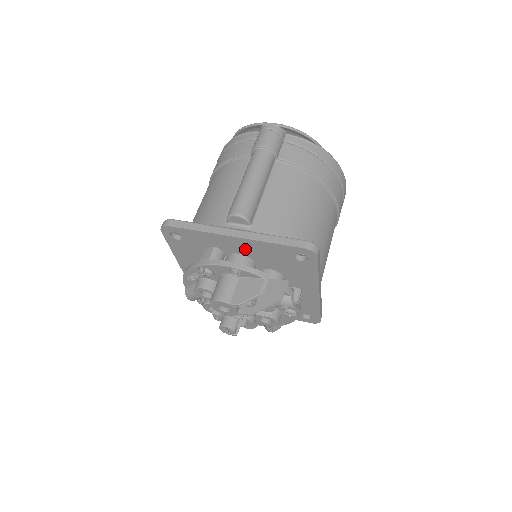
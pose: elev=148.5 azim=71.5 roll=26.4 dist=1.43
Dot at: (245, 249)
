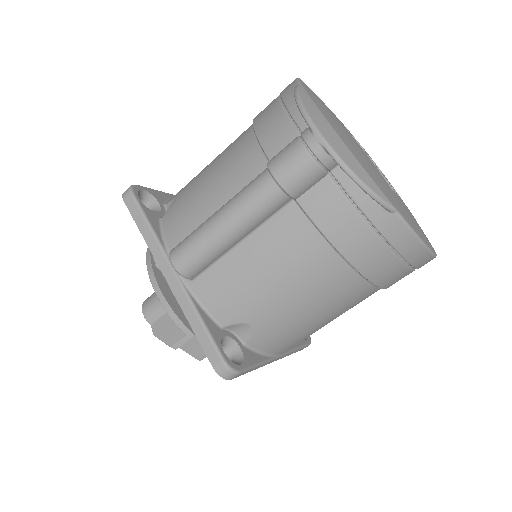
Dot at: occluded
